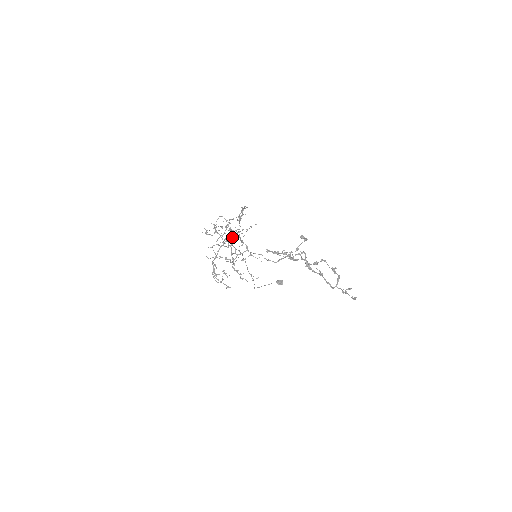
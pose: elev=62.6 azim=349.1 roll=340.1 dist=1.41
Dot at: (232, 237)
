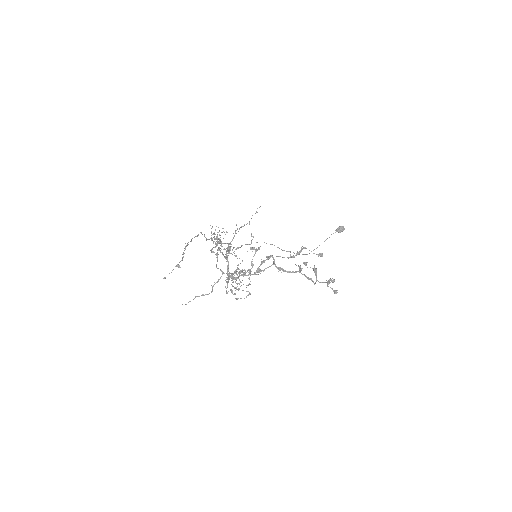
Dot at: occluded
